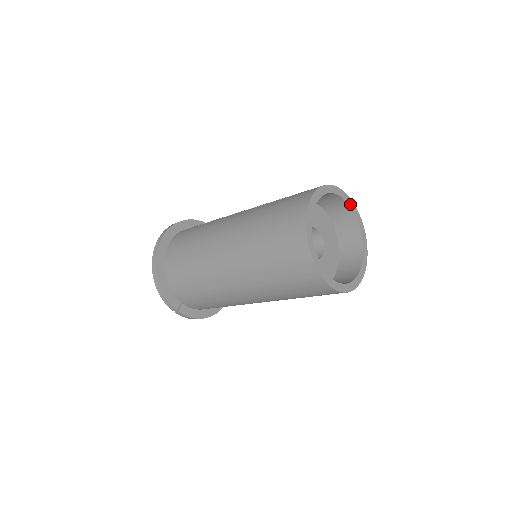
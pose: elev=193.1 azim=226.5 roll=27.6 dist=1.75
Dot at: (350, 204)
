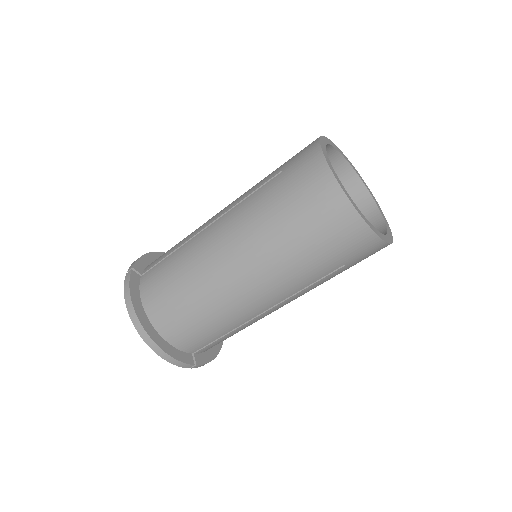
Dot at: (336, 149)
